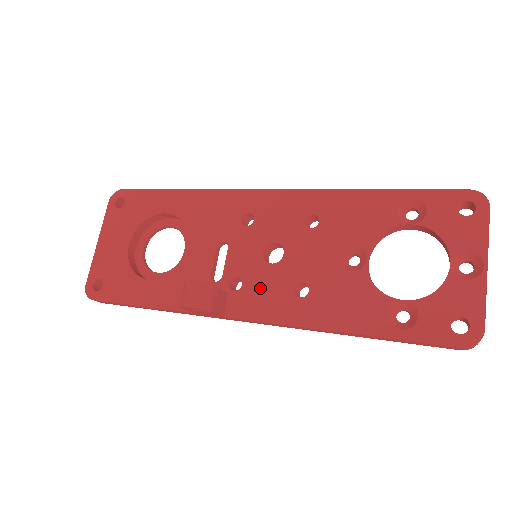
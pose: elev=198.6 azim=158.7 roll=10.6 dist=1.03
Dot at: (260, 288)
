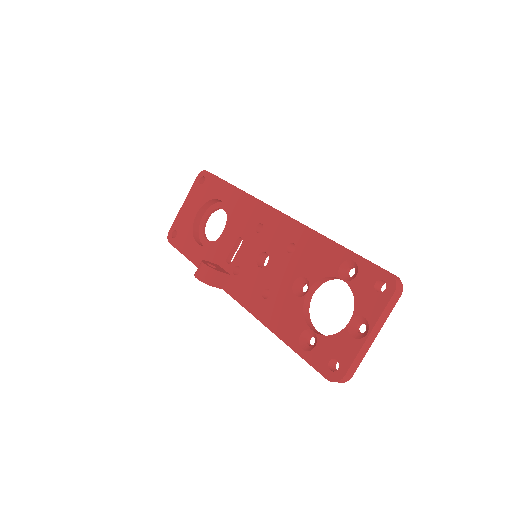
Dot at: (247, 280)
